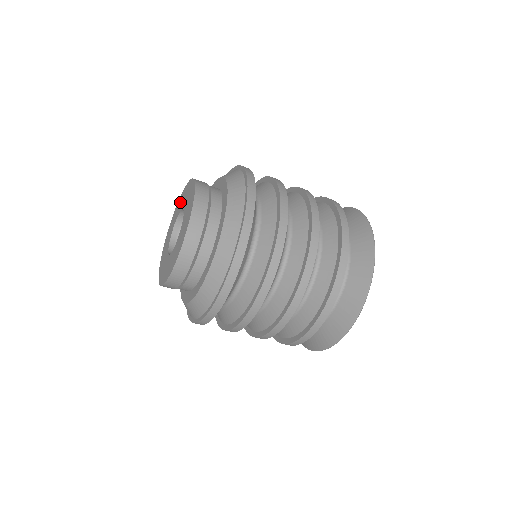
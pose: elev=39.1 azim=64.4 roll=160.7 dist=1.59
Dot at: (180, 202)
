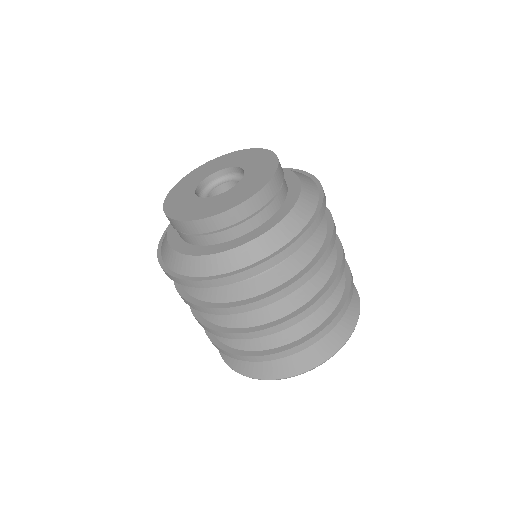
Dot at: (190, 180)
